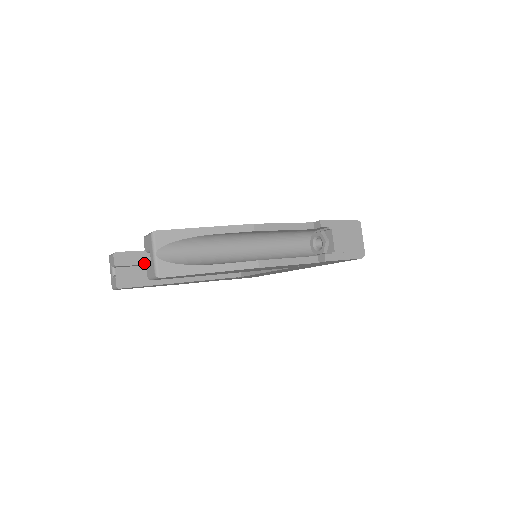
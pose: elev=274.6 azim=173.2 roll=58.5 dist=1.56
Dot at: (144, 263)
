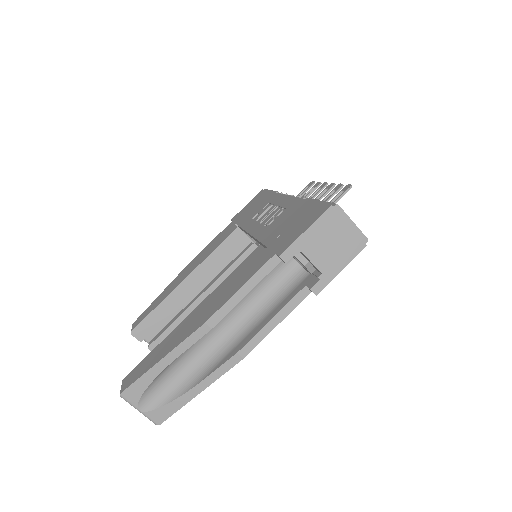
Dot at: (162, 319)
